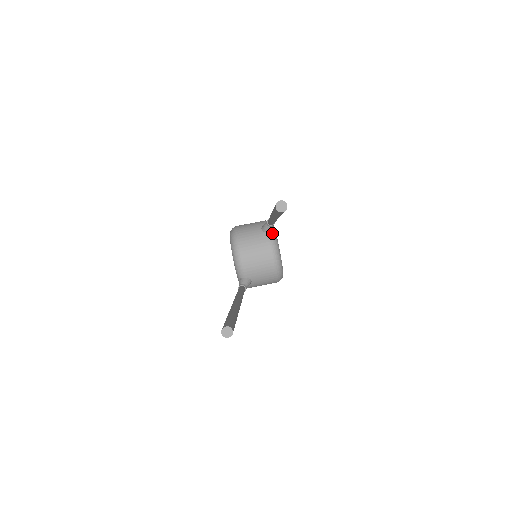
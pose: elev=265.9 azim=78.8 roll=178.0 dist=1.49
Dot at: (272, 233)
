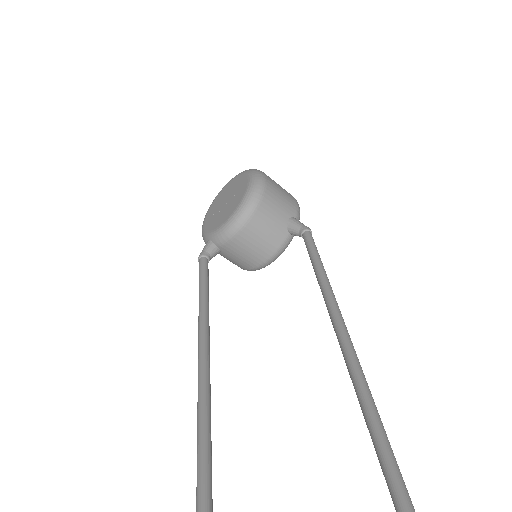
Dot at: (292, 236)
